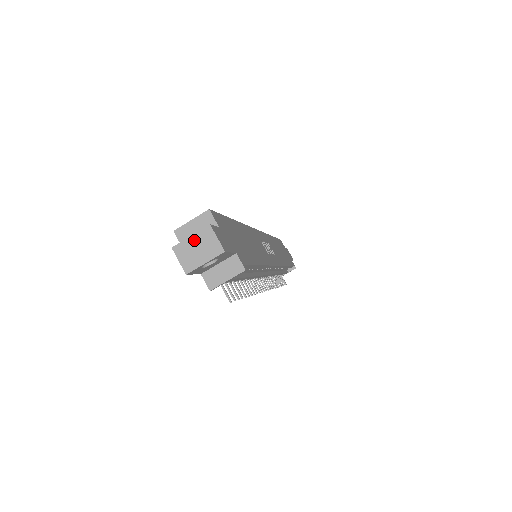
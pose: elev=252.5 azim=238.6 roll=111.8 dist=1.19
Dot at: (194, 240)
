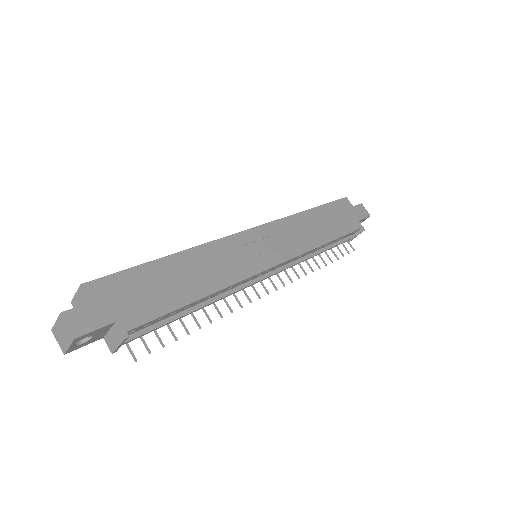
Dot at: (58, 325)
